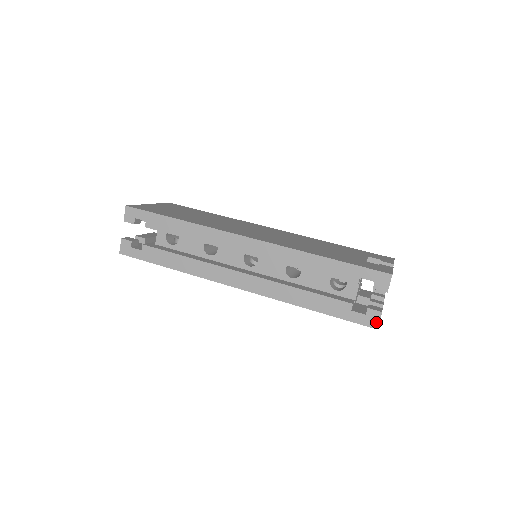
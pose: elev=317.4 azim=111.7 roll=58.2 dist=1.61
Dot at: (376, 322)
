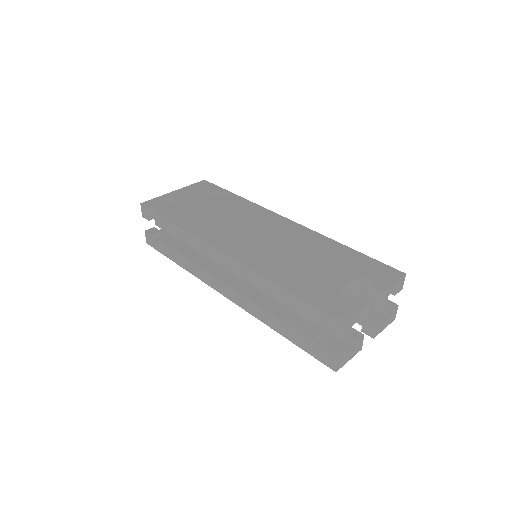
Dot at: (334, 365)
